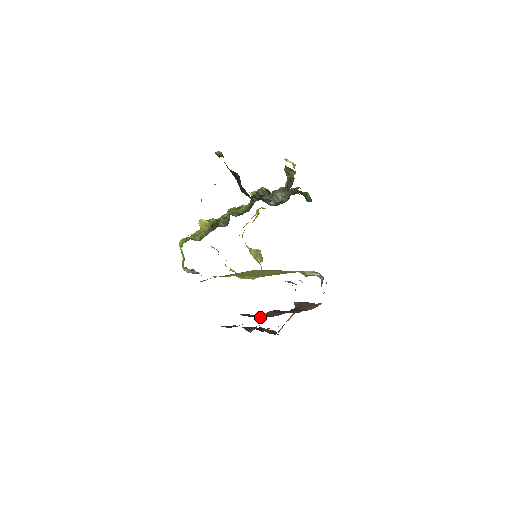
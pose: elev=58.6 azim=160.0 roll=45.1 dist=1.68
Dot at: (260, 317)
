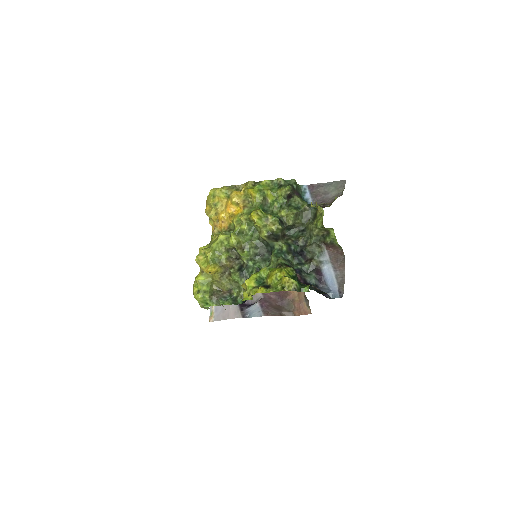
Dot at: (273, 297)
